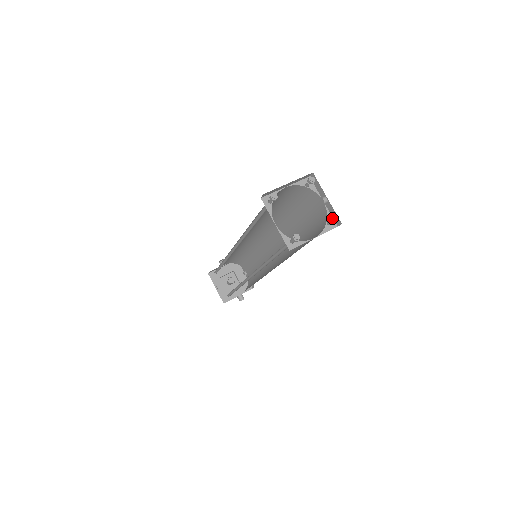
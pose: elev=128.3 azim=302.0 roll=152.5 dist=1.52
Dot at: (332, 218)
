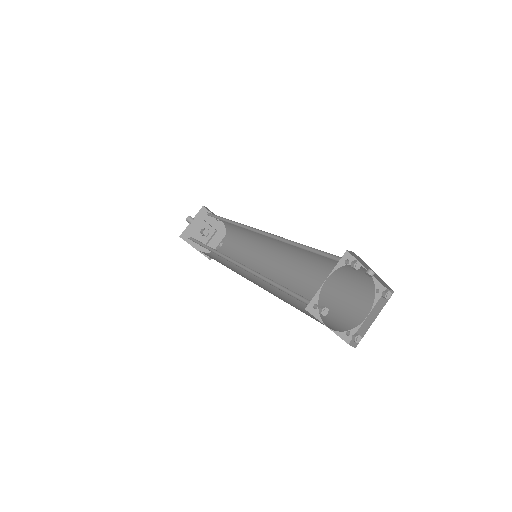
Dot at: (386, 296)
